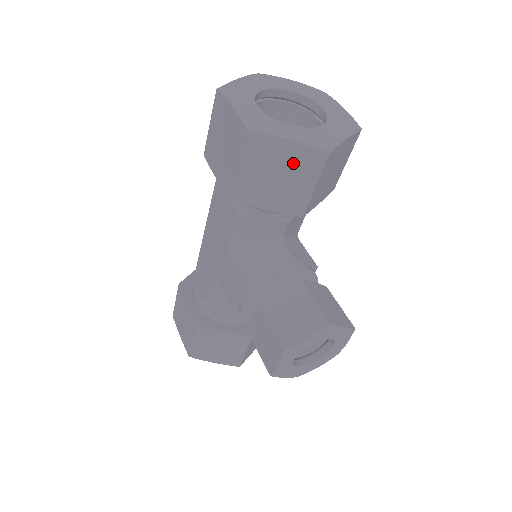
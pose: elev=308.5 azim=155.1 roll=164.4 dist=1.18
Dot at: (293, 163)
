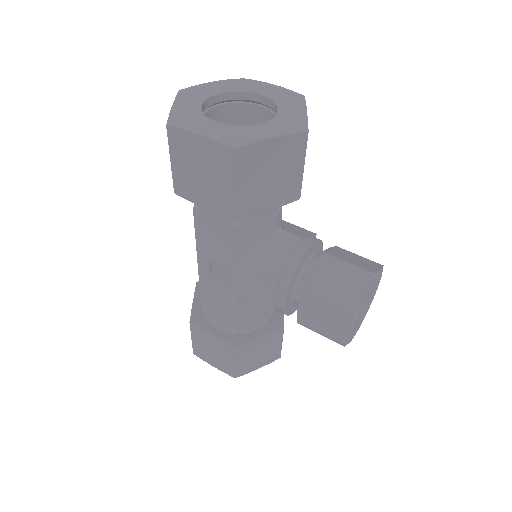
Dot at: (280, 157)
